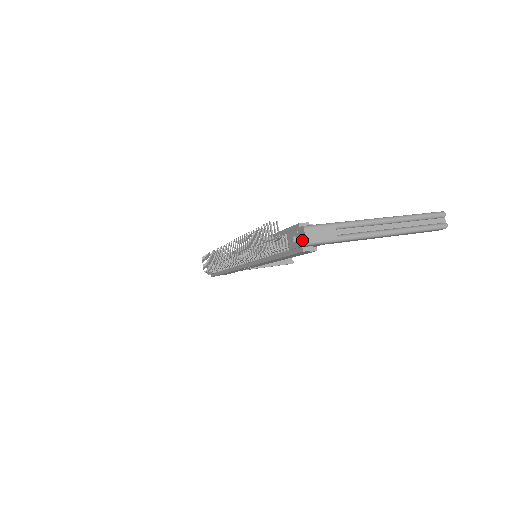
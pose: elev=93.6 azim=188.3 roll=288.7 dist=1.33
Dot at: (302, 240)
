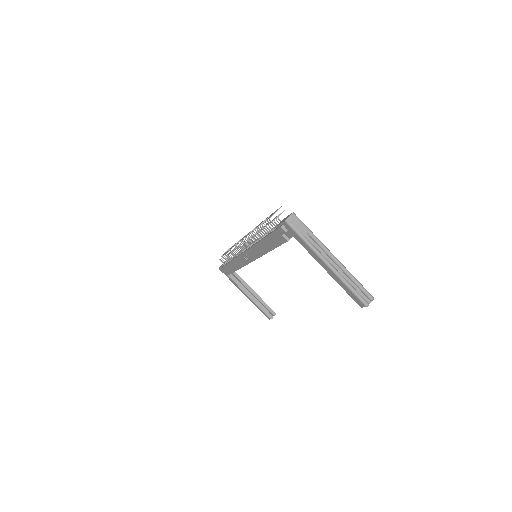
Dot at: (286, 219)
